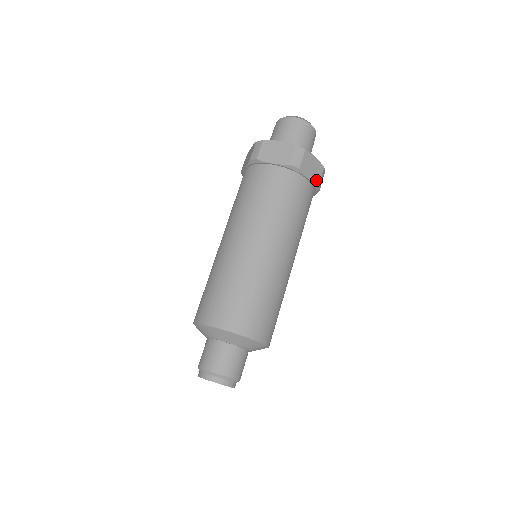
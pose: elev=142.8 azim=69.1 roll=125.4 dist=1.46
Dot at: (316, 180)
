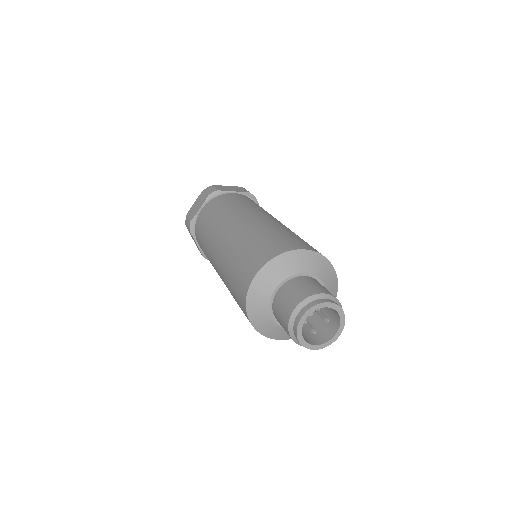
Dot at: occluded
